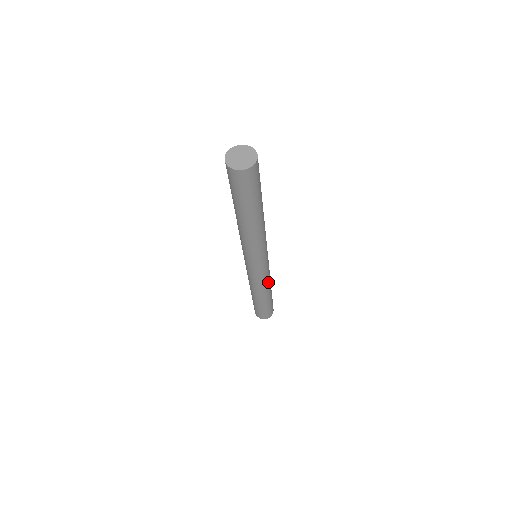
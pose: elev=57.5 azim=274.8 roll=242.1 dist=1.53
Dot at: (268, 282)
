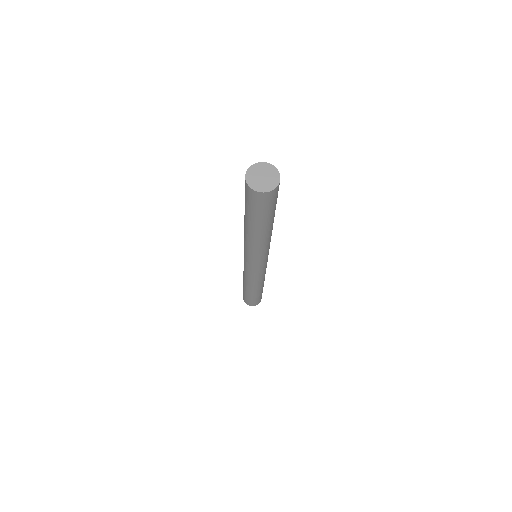
Dot at: (263, 278)
